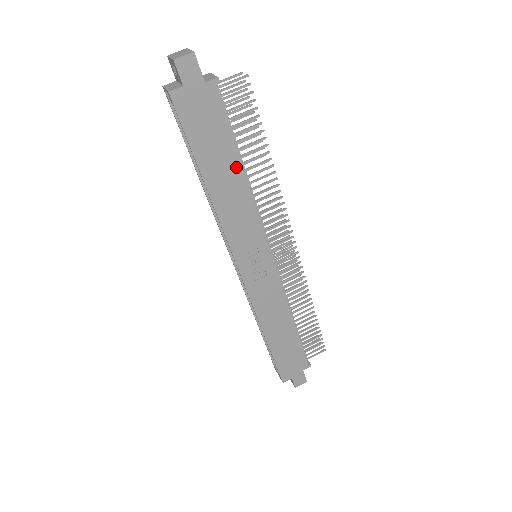
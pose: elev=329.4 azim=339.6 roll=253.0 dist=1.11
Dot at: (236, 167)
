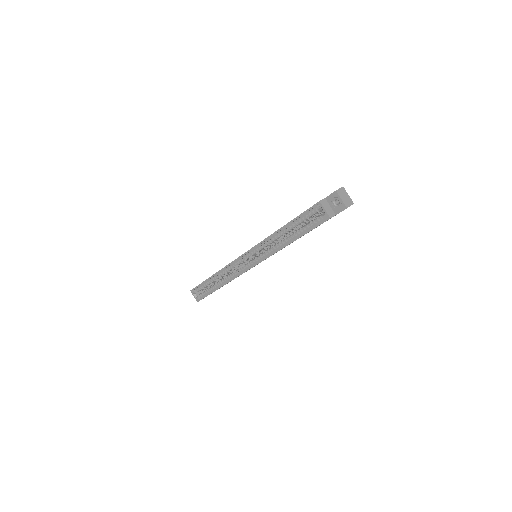
Dot at: occluded
